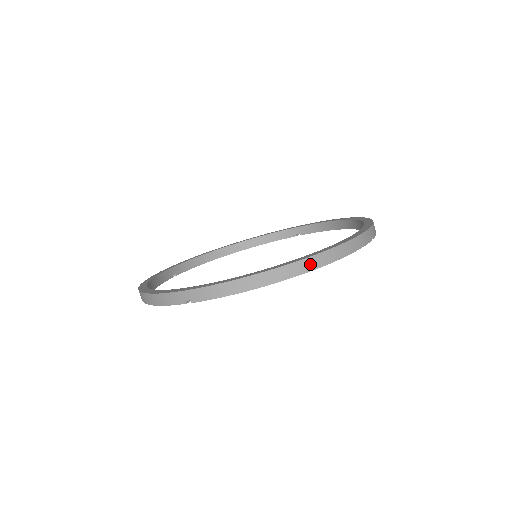
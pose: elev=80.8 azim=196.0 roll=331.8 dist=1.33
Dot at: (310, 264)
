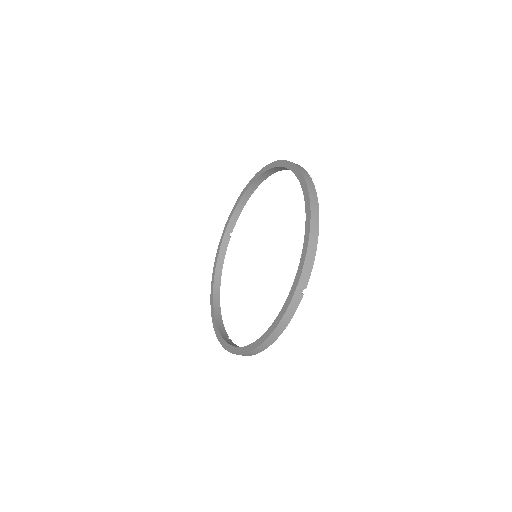
Dot at: (262, 348)
